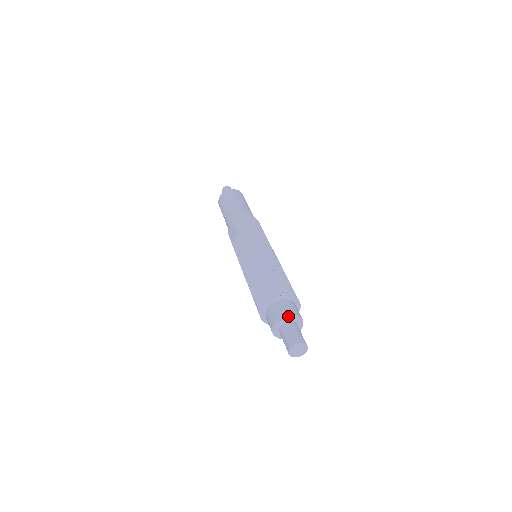
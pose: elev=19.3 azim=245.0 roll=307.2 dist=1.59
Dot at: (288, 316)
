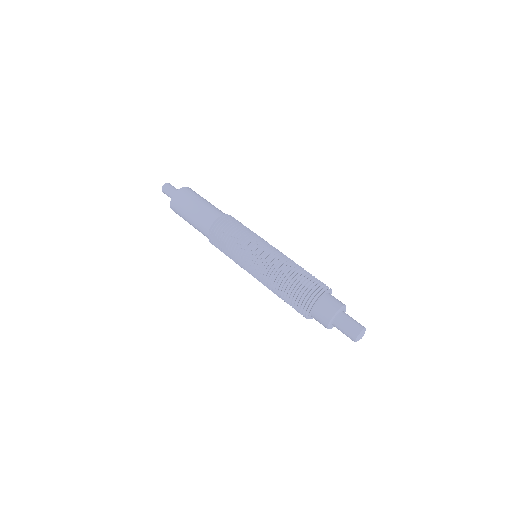
Dot at: (337, 313)
